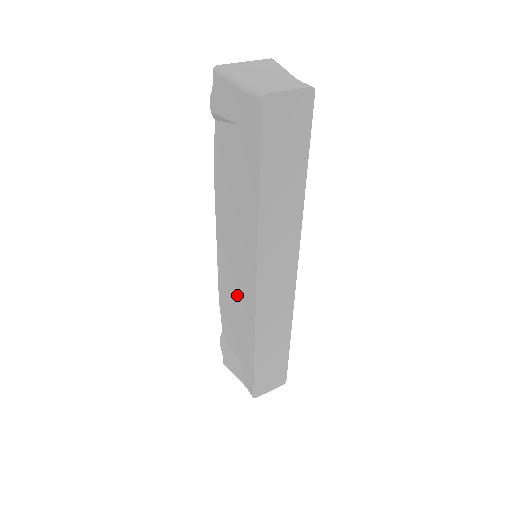
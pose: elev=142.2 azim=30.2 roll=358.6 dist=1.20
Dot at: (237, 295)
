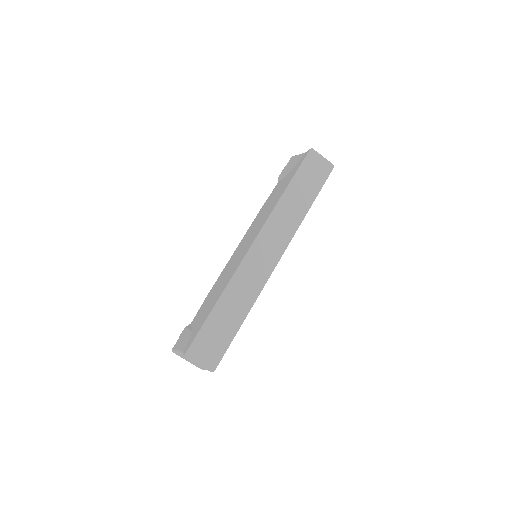
Dot at: (229, 270)
